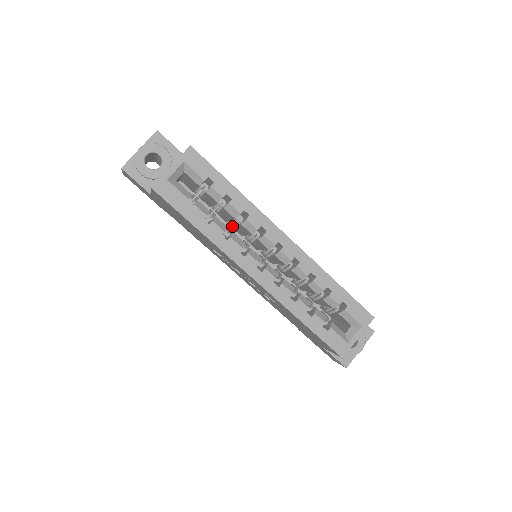
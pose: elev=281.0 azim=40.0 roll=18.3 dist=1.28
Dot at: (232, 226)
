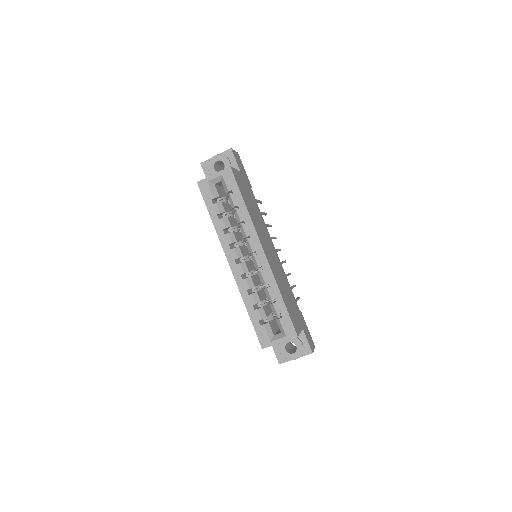
Dot at: occluded
